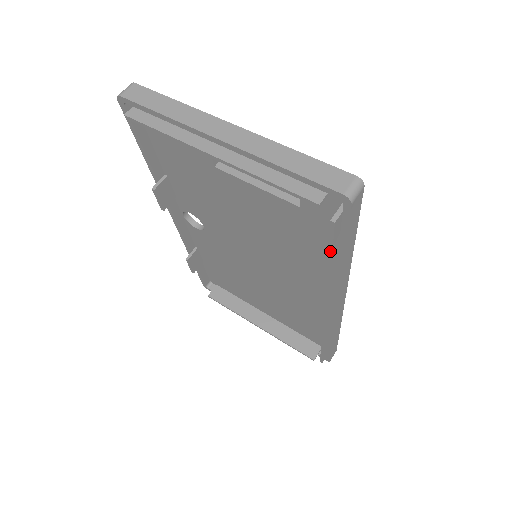
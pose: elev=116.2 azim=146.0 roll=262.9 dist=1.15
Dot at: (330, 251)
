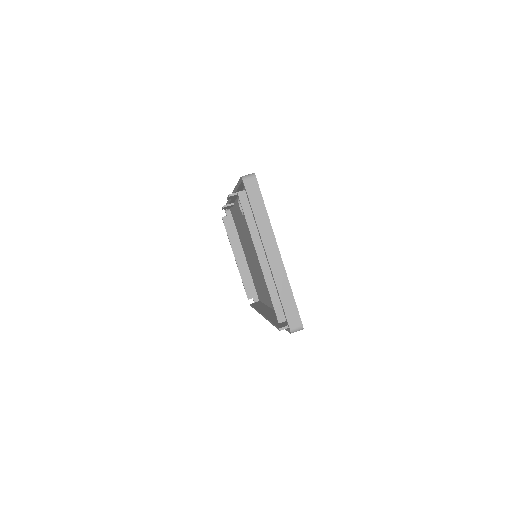
Dot at: (274, 325)
